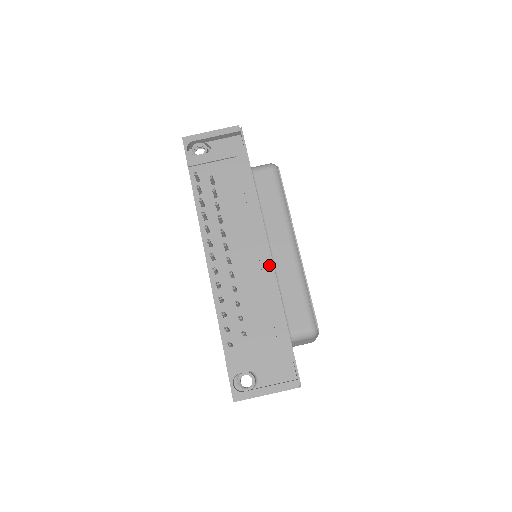
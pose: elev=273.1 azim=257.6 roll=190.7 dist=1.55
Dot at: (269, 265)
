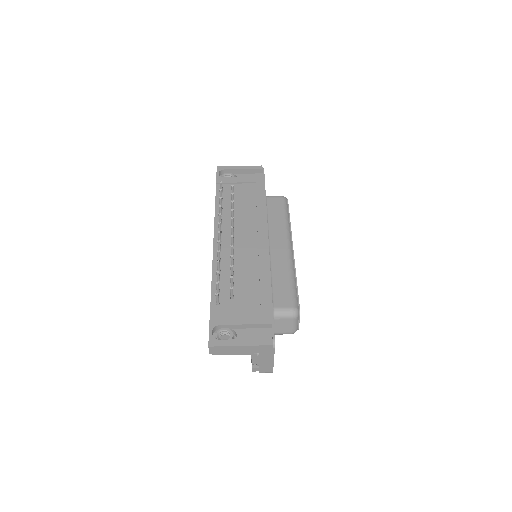
Dot at: (266, 252)
